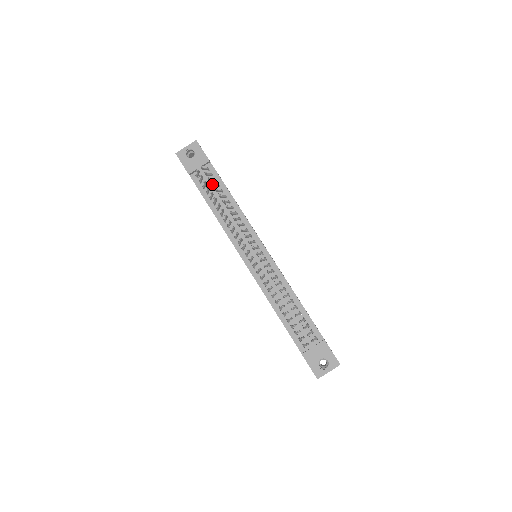
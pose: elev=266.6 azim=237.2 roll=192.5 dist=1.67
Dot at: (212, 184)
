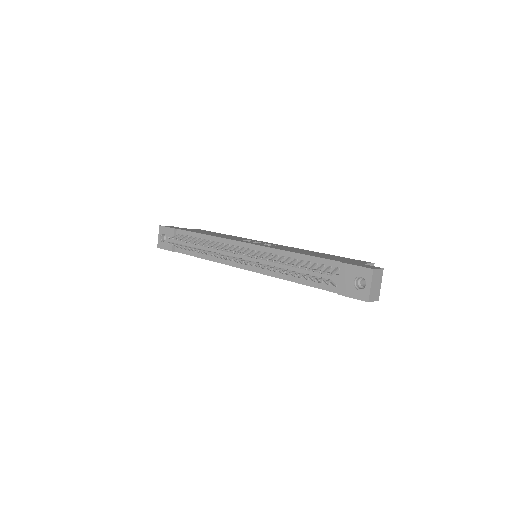
Dot at: occluded
